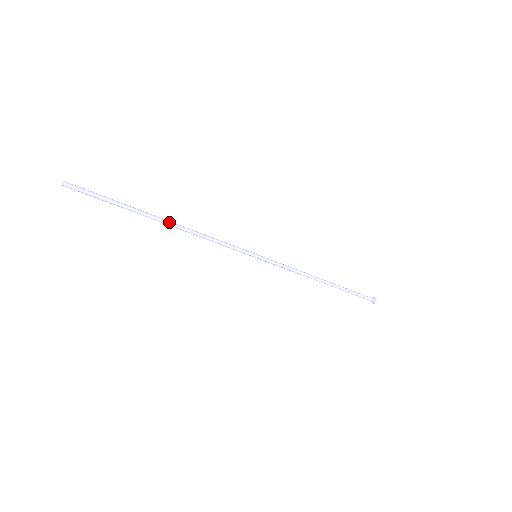
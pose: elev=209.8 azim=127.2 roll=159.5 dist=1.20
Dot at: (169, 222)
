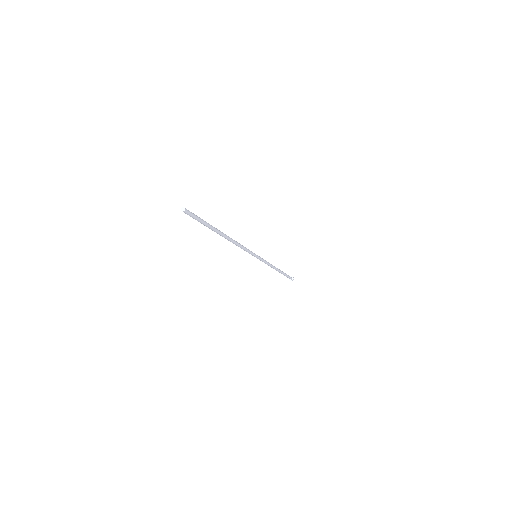
Dot at: occluded
